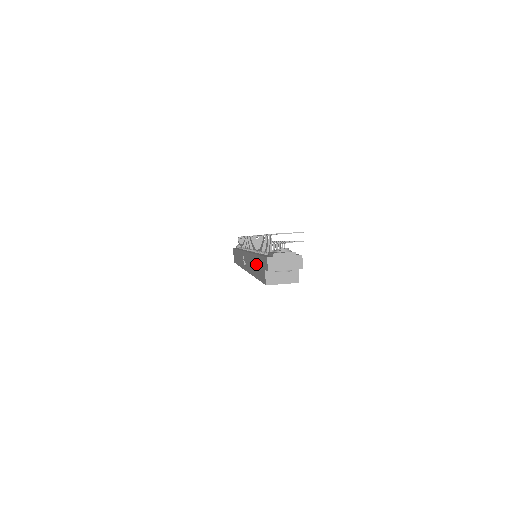
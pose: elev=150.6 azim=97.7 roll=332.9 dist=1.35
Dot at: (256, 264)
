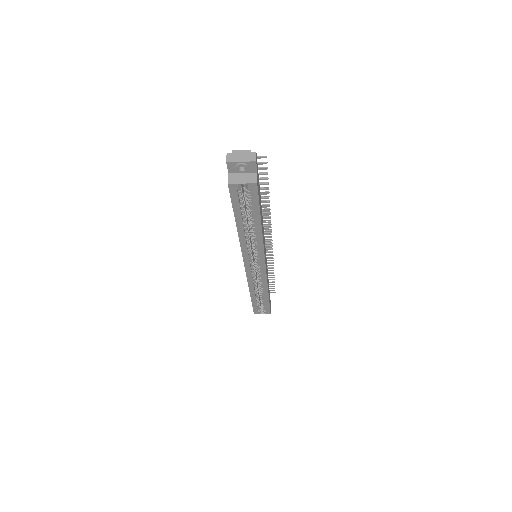
Dot at: occluded
